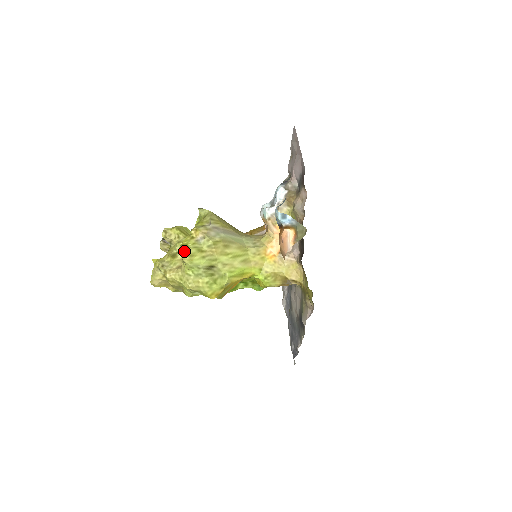
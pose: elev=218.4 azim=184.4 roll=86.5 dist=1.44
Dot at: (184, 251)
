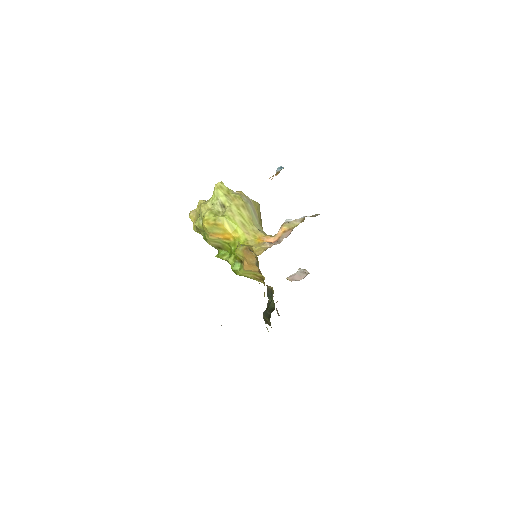
Dot at: (221, 182)
